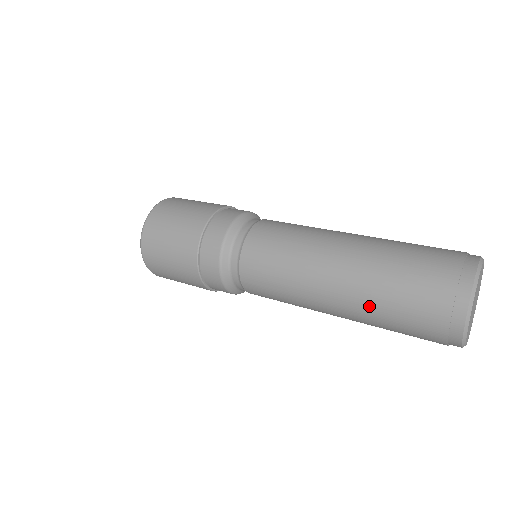
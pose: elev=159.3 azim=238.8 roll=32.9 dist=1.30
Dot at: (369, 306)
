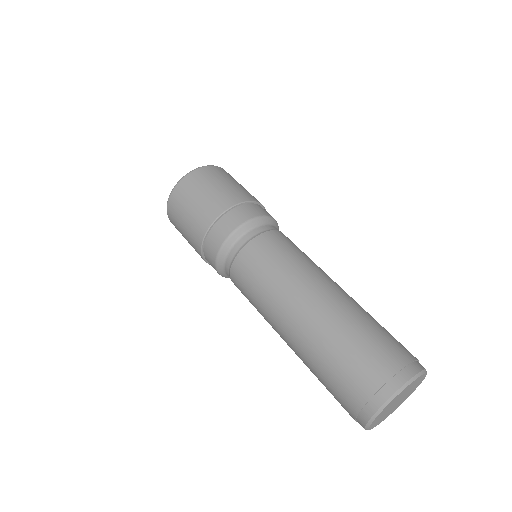
Dot at: (321, 342)
